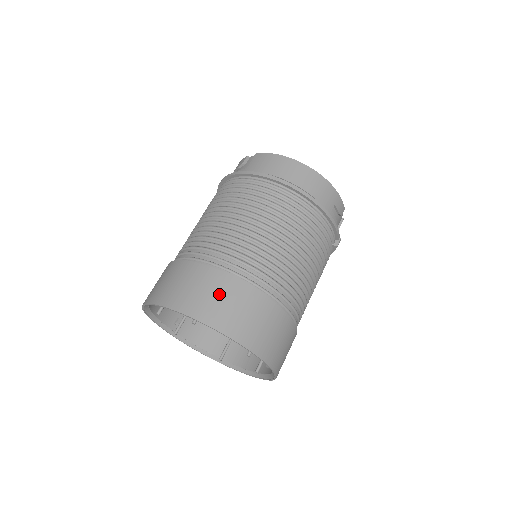
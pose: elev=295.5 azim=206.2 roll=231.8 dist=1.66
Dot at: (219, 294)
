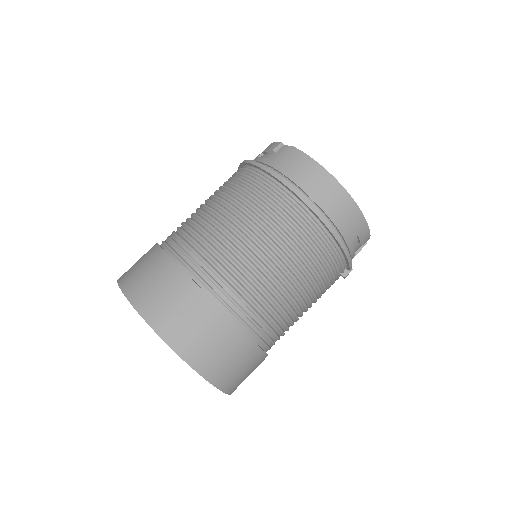
Dot at: (189, 313)
